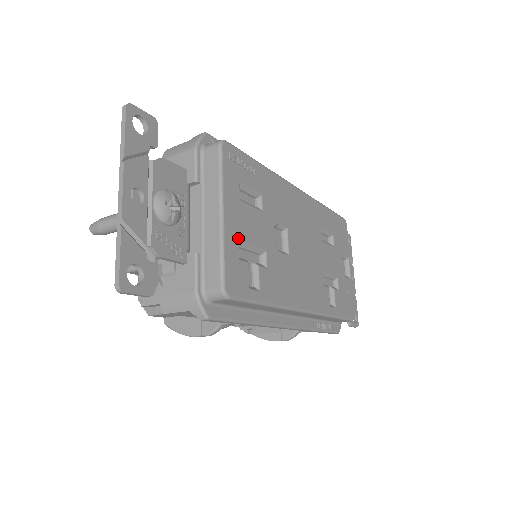
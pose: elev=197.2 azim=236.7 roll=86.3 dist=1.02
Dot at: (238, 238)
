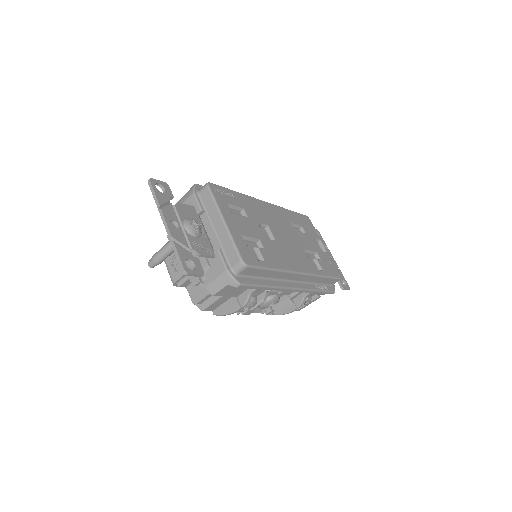
Dot at: (239, 233)
